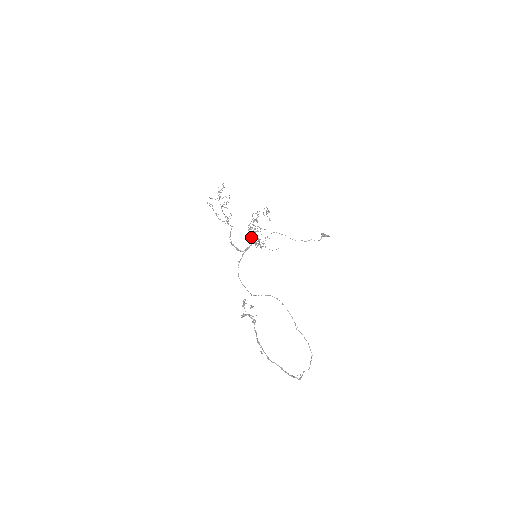
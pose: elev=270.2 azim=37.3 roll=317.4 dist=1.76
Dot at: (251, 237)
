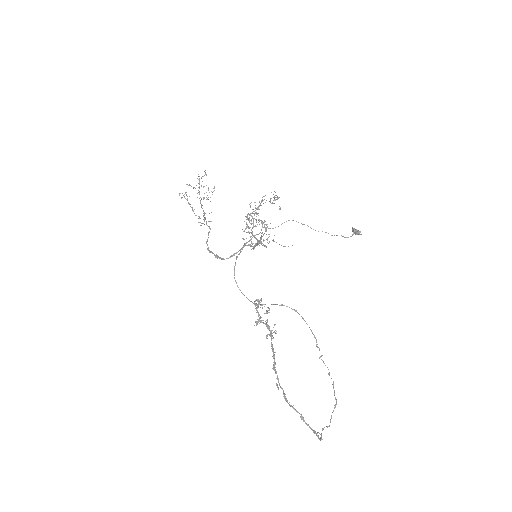
Dot at: (248, 232)
